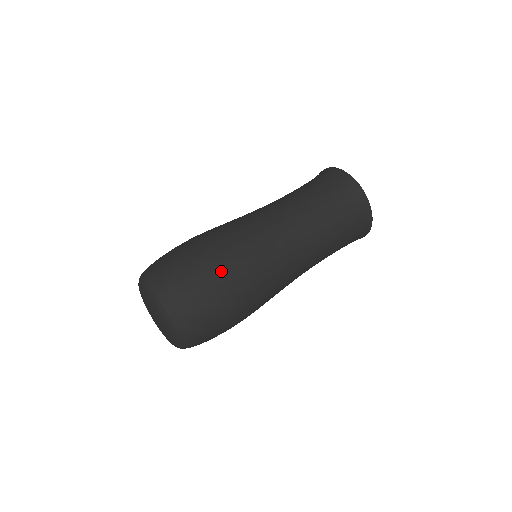
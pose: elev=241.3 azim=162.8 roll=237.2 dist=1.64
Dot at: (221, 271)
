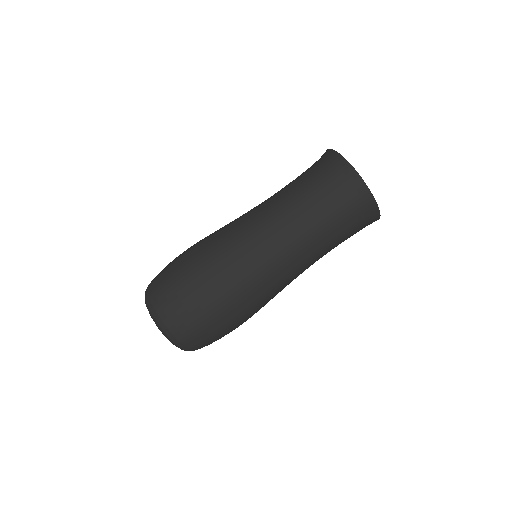
Dot at: (191, 265)
